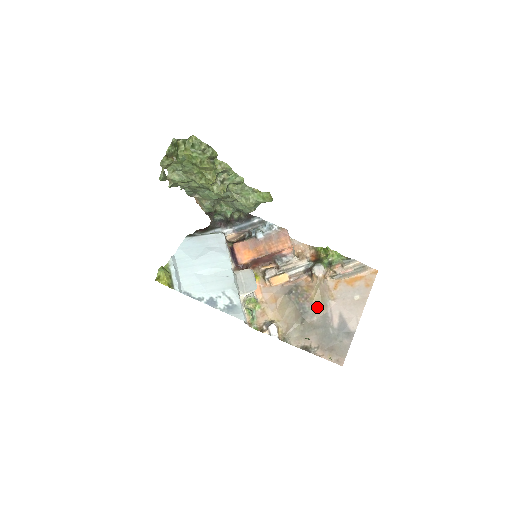
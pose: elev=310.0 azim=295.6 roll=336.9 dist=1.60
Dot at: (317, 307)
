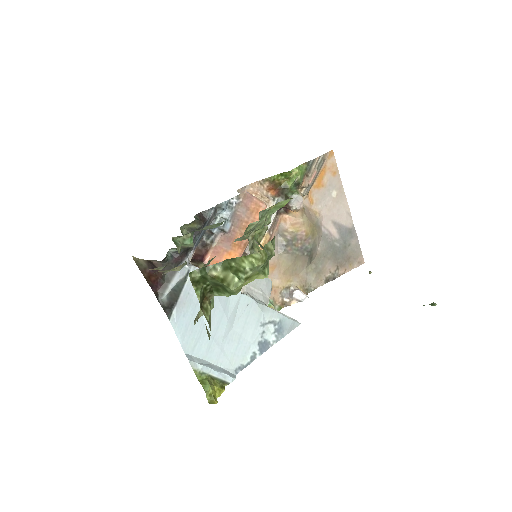
Dot at: (315, 237)
